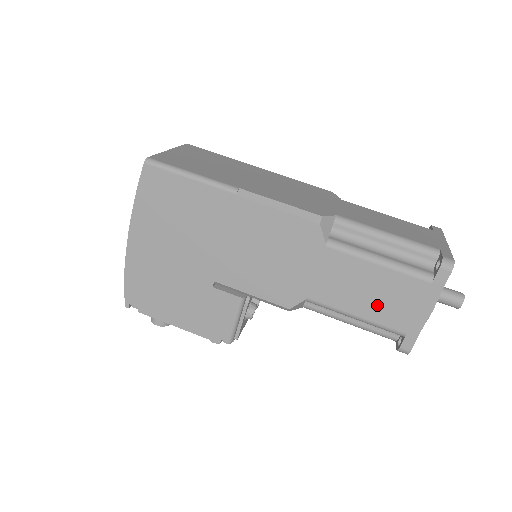
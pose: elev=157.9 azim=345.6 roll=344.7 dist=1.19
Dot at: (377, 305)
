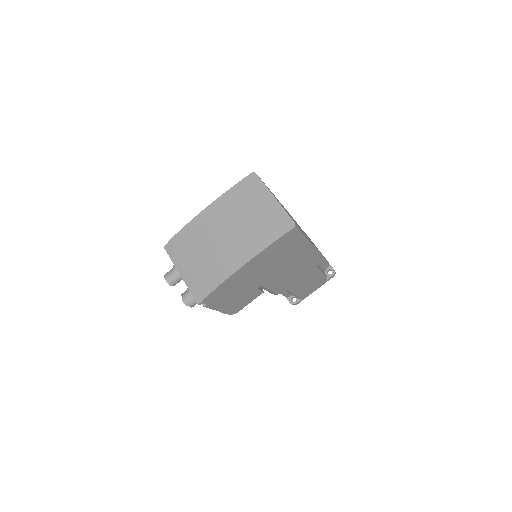
Dot at: (305, 289)
